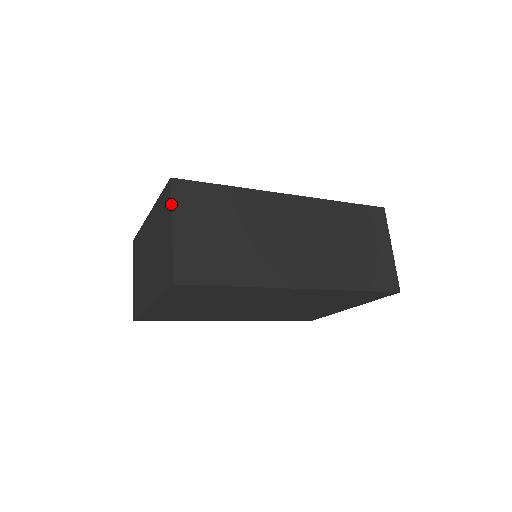
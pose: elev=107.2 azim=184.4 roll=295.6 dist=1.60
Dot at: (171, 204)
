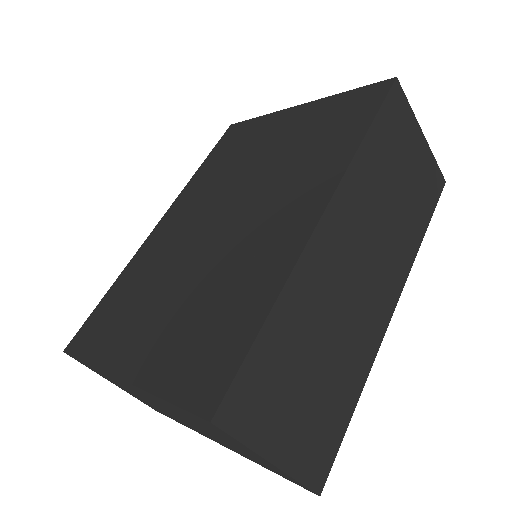
Dot at: (244, 446)
